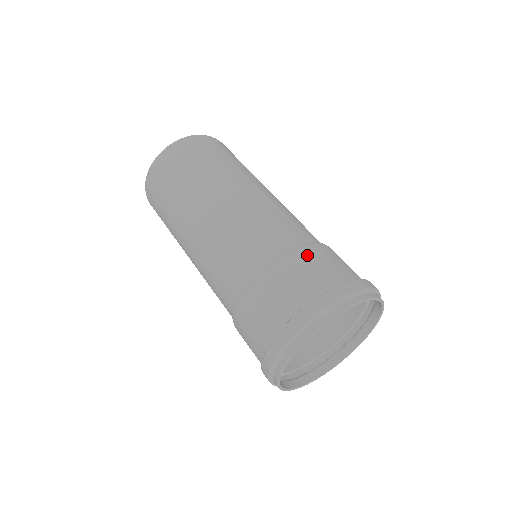
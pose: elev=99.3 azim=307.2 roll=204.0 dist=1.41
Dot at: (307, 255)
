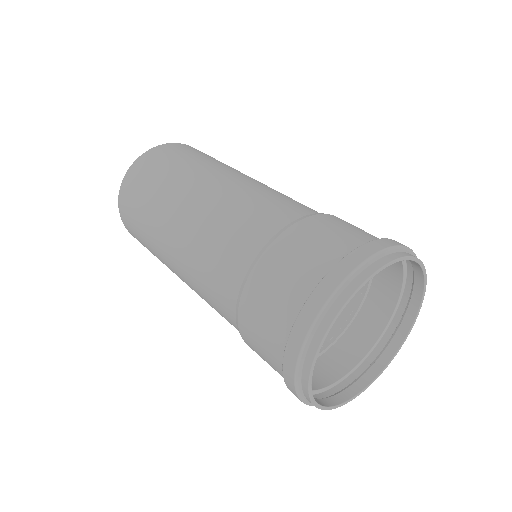
Dot at: (282, 248)
